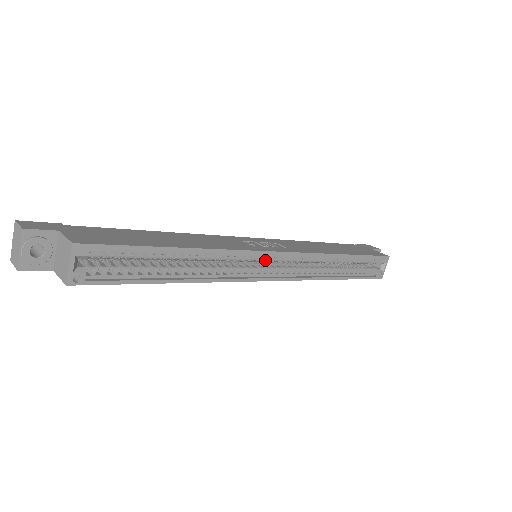
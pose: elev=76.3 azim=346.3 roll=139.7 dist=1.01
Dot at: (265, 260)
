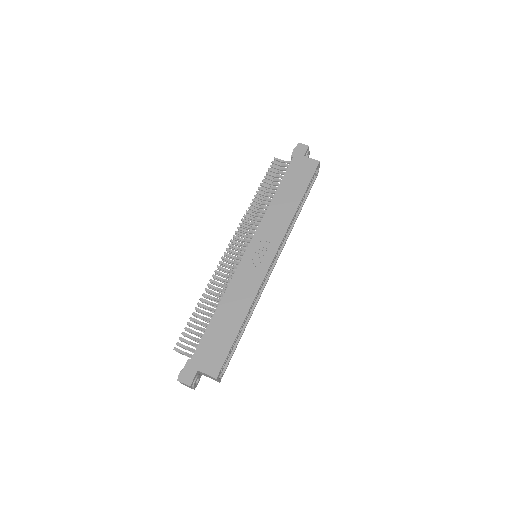
Dot at: occluded
